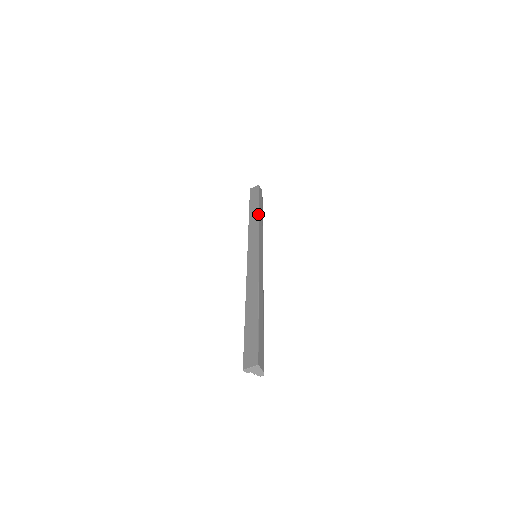
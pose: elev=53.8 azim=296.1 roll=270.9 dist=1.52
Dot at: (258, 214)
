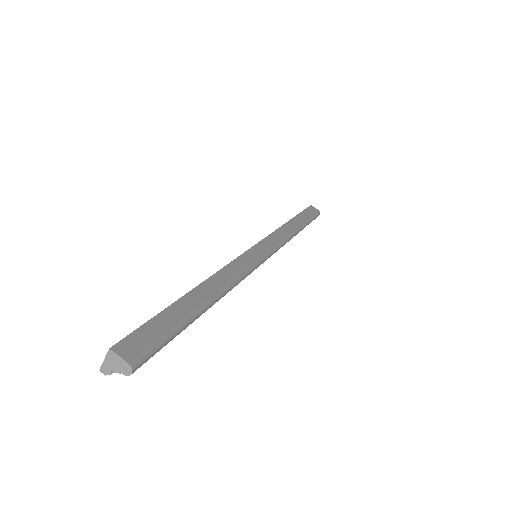
Dot at: (286, 222)
